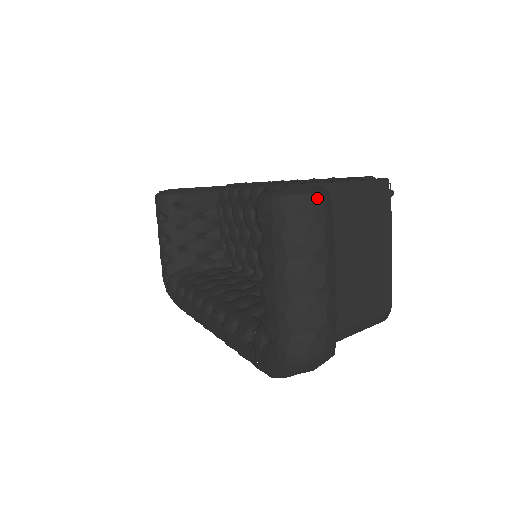
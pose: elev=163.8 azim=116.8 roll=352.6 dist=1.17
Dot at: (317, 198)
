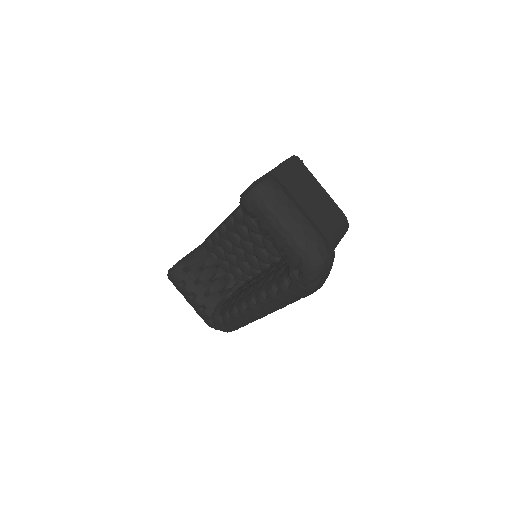
Dot at: (269, 179)
